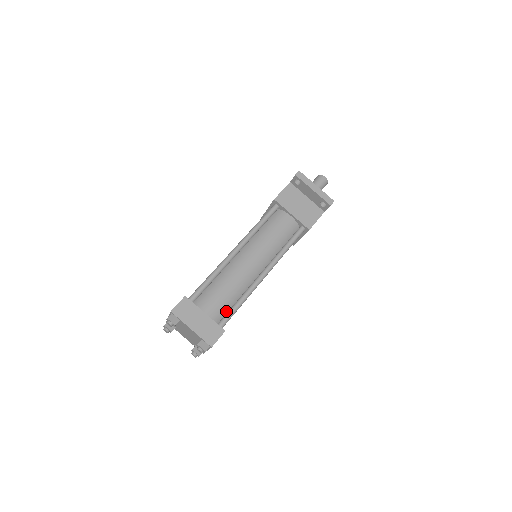
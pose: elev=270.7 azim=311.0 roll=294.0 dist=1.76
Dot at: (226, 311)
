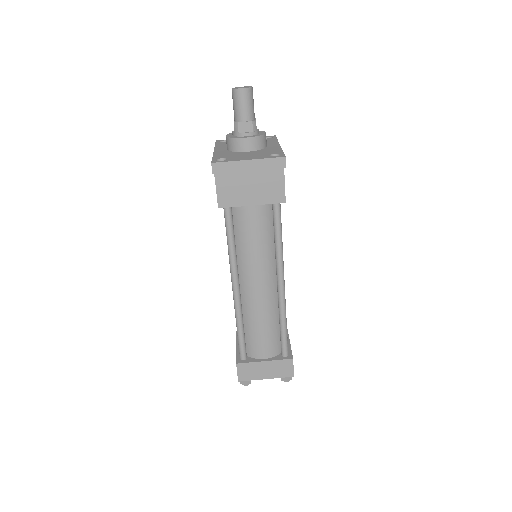
Dot at: (278, 338)
